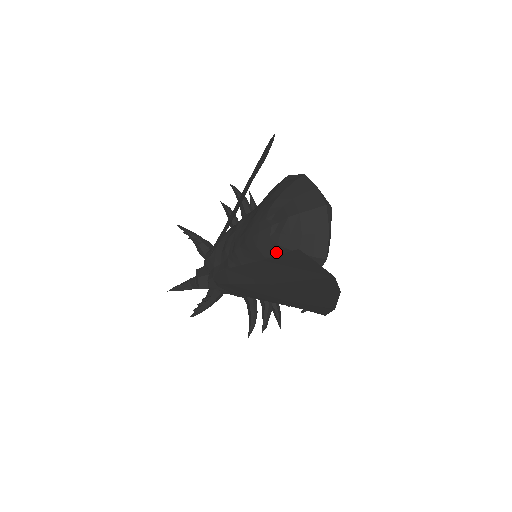
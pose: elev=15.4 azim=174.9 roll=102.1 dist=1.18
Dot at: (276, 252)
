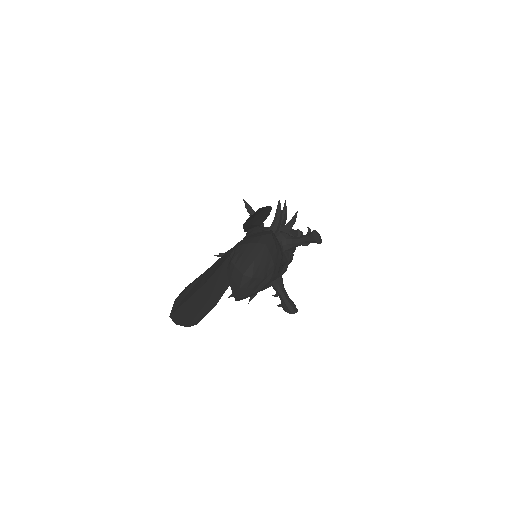
Dot at: occluded
